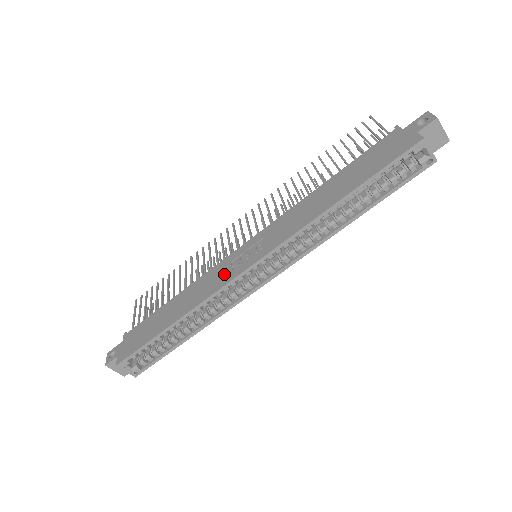
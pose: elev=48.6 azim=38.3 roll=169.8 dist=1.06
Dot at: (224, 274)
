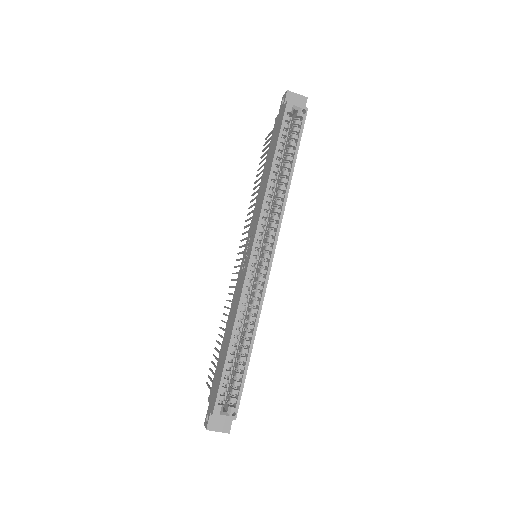
Dot at: (241, 279)
